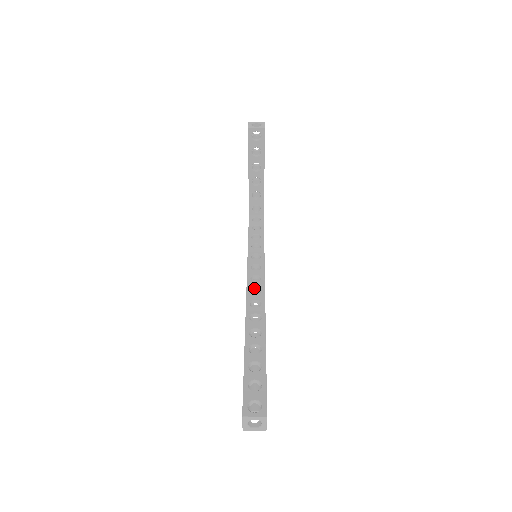
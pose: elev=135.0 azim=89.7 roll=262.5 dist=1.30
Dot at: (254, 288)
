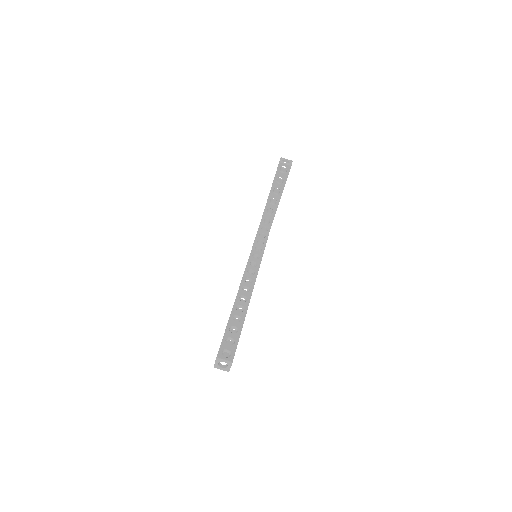
Dot at: (248, 278)
